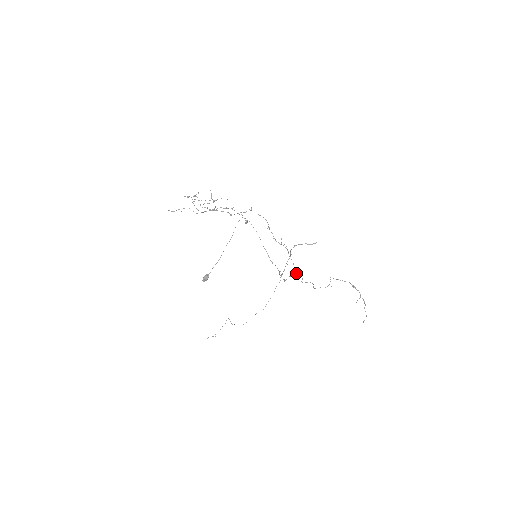
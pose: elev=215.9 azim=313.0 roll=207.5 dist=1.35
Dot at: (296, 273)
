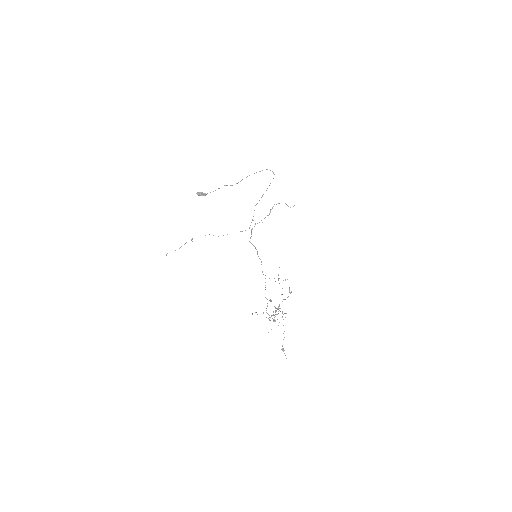
Dot at: occluded
